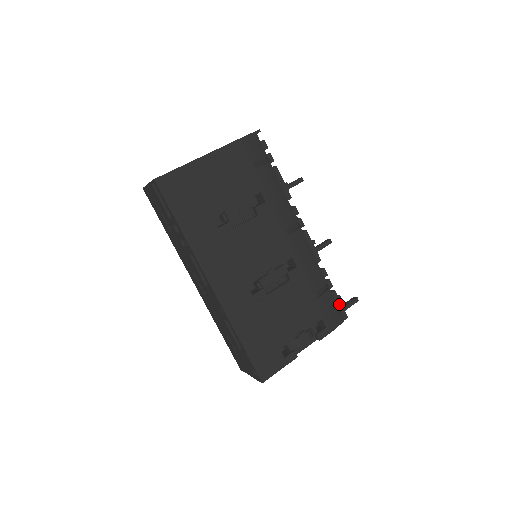
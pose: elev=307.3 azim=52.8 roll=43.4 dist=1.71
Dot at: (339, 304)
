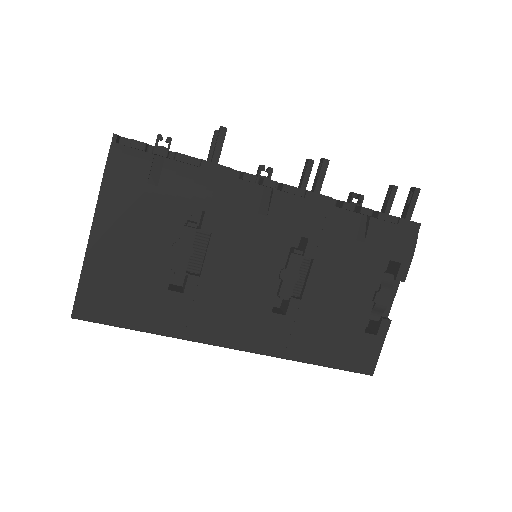
Dot at: (397, 221)
